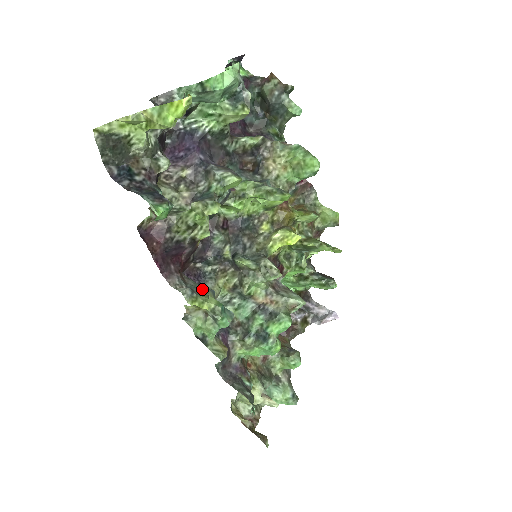
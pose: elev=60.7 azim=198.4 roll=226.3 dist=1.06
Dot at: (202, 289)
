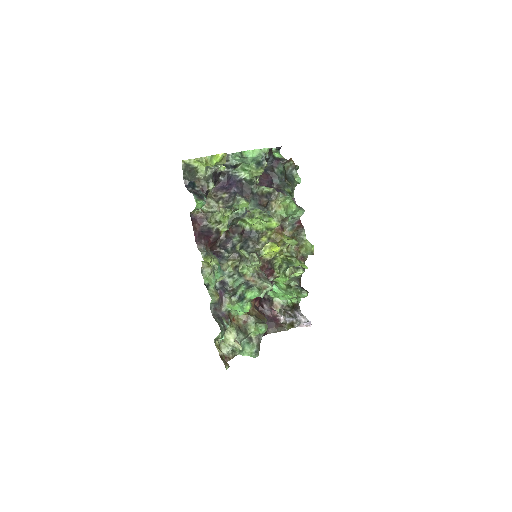
Dot at: (213, 255)
